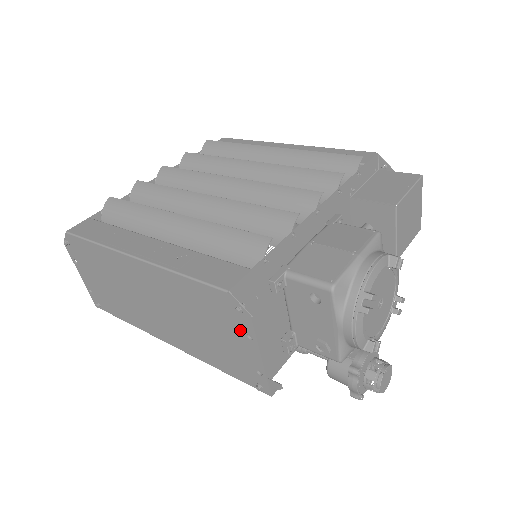
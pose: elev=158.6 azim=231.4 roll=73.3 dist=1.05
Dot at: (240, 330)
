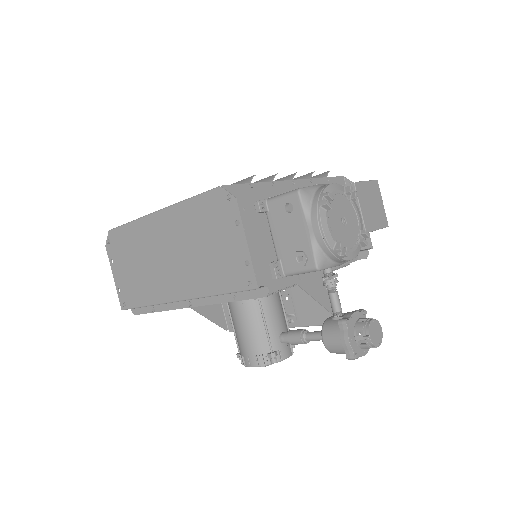
Dot at: (230, 222)
